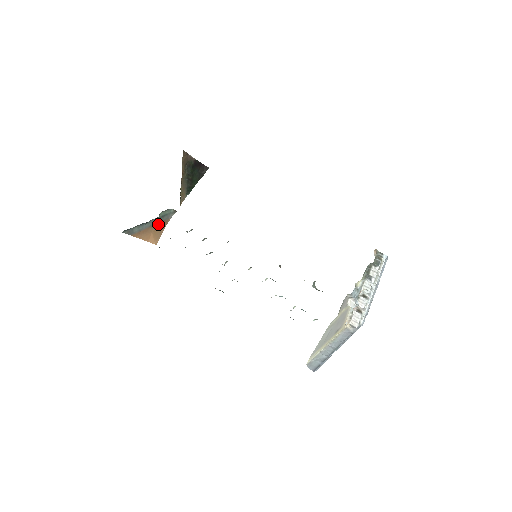
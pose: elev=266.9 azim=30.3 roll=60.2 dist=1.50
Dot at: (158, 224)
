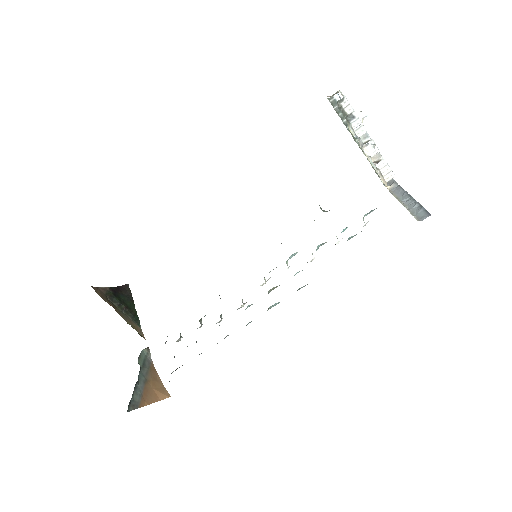
Dot at: (148, 376)
